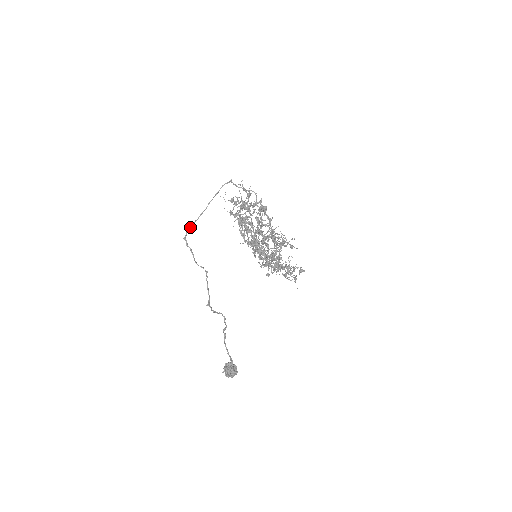
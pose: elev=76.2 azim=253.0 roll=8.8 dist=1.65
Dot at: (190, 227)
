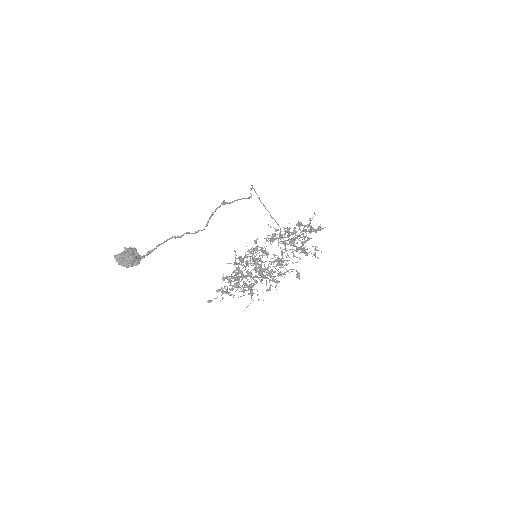
Dot at: (256, 193)
